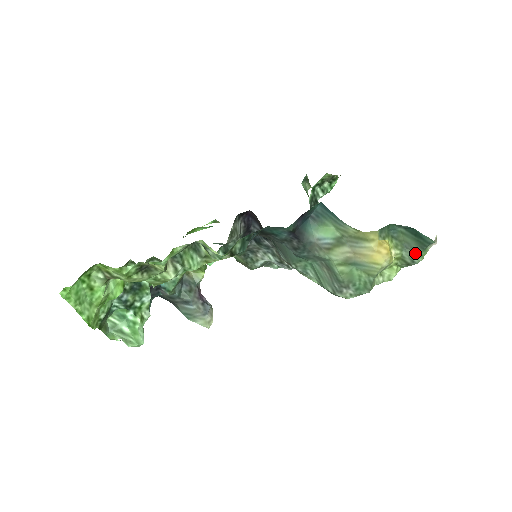
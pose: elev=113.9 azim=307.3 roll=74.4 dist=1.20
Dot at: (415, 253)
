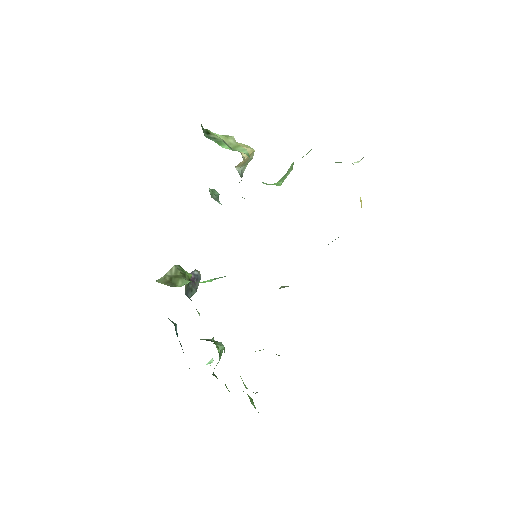
Dot at: occluded
